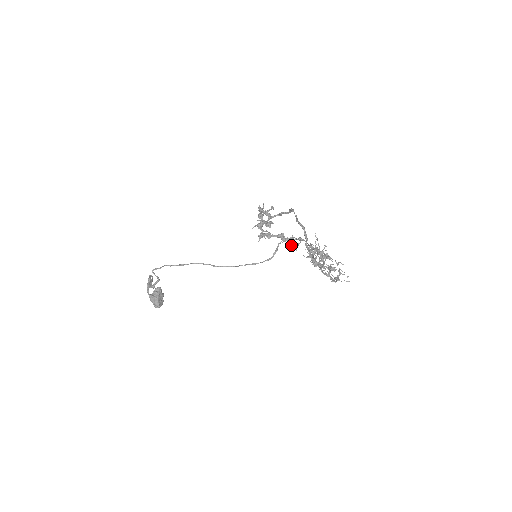
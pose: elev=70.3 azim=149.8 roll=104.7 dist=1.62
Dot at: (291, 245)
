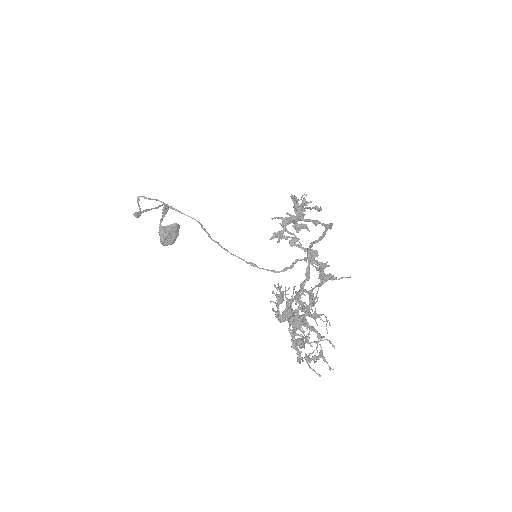
Dot at: occluded
